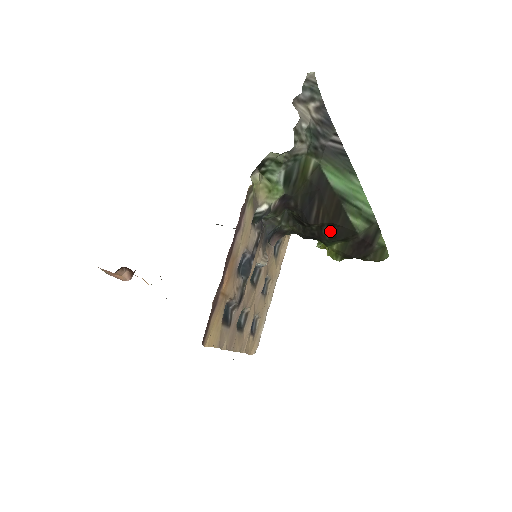
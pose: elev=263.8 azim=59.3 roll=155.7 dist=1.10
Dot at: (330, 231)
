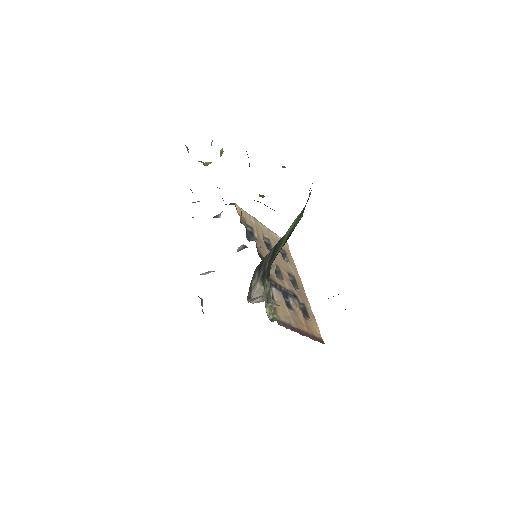
Dot at: occluded
